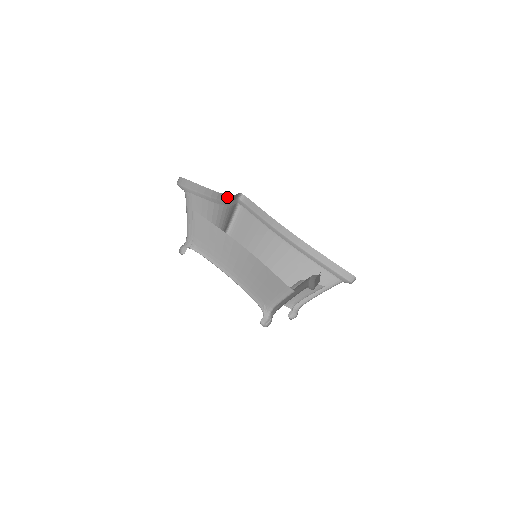
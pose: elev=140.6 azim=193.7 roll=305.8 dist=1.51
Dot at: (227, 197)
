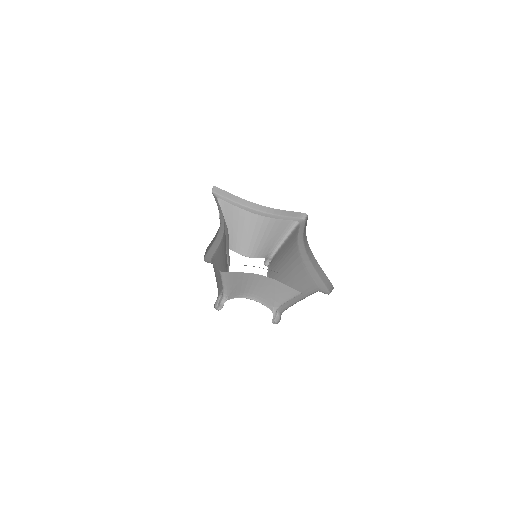
Dot at: (268, 209)
